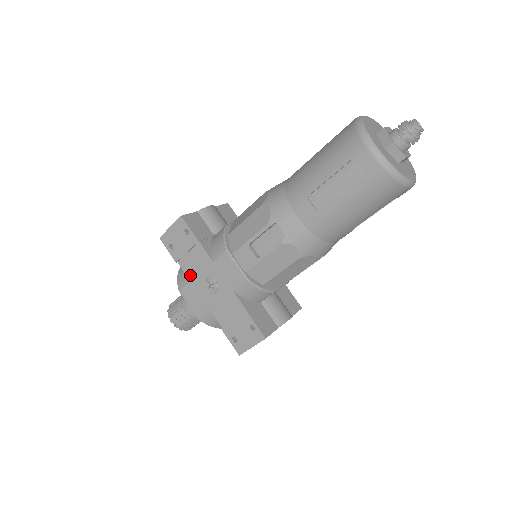
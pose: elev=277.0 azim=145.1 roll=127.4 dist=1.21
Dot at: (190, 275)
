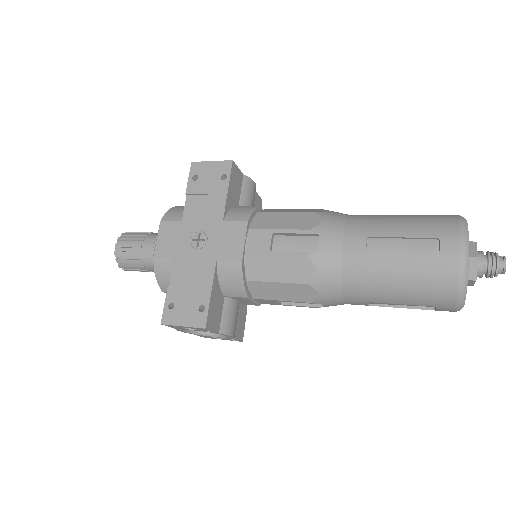
Dot at: (187, 215)
